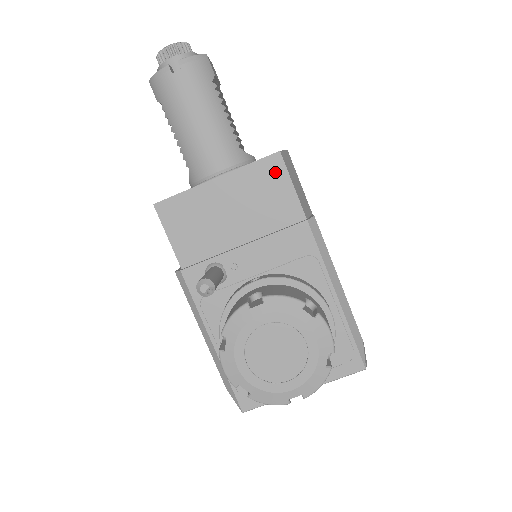
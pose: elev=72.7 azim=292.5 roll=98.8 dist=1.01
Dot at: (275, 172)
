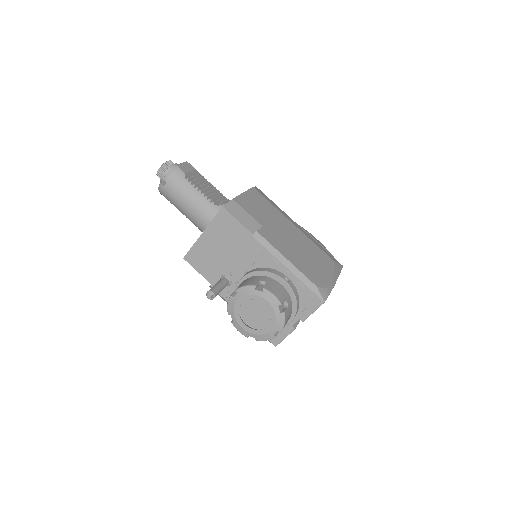
Dot at: (226, 218)
